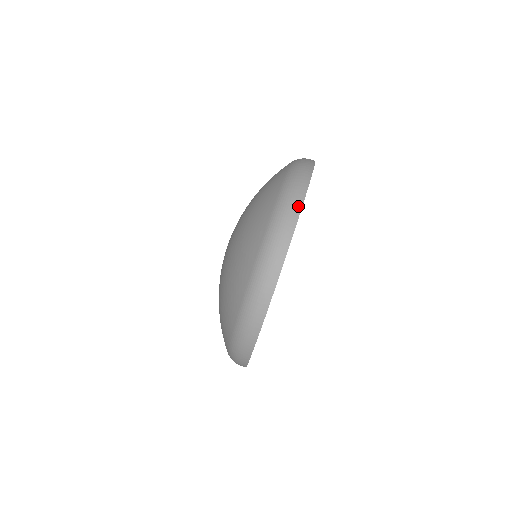
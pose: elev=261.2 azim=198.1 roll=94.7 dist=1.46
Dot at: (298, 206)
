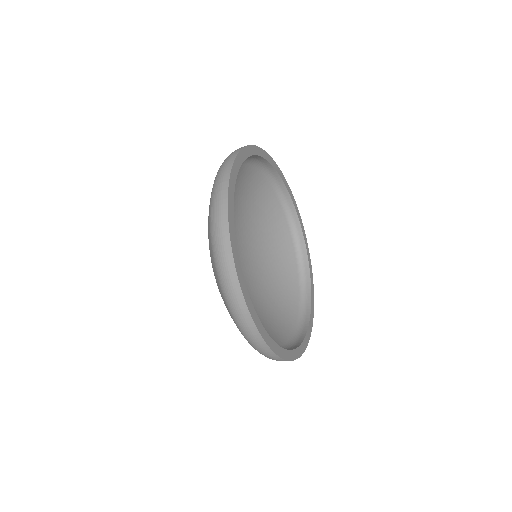
Dot at: (230, 264)
